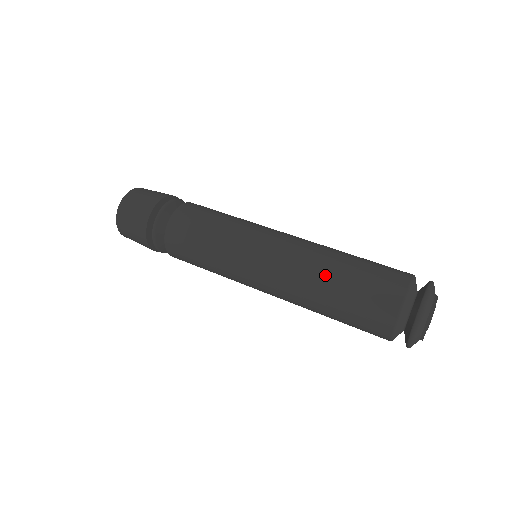
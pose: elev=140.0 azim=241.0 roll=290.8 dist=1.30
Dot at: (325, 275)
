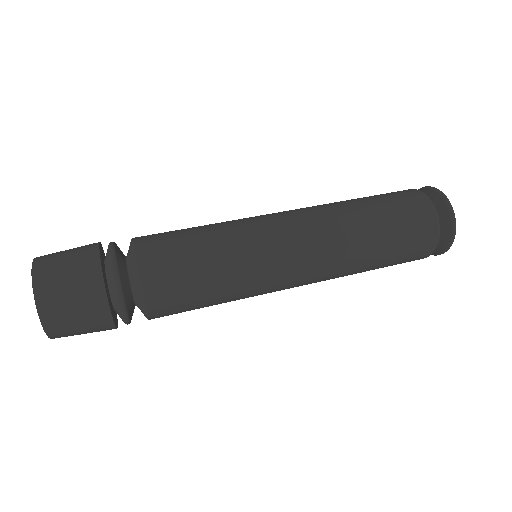
Dot at: (353, 209)
